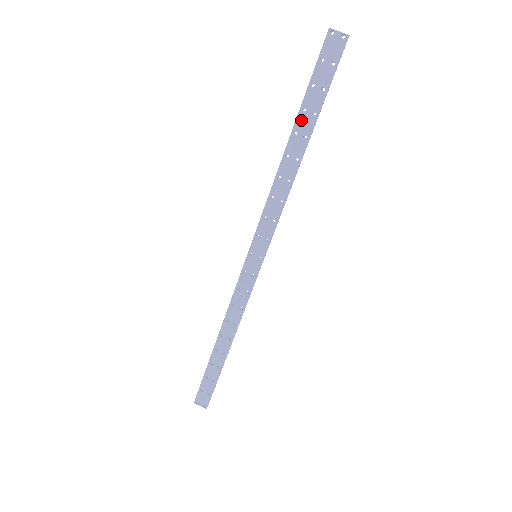
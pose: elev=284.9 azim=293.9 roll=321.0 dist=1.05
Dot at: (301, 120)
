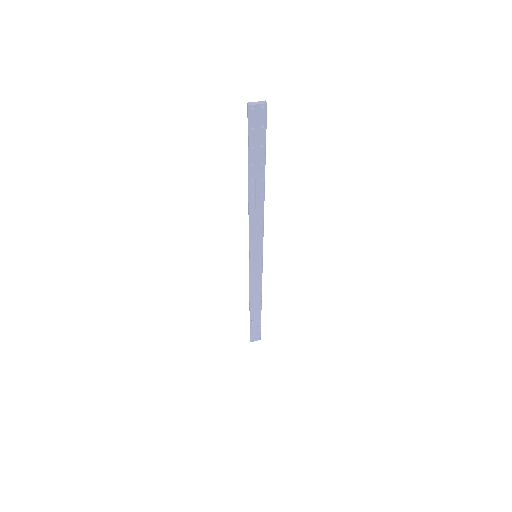
Dot at: (253, 171)
